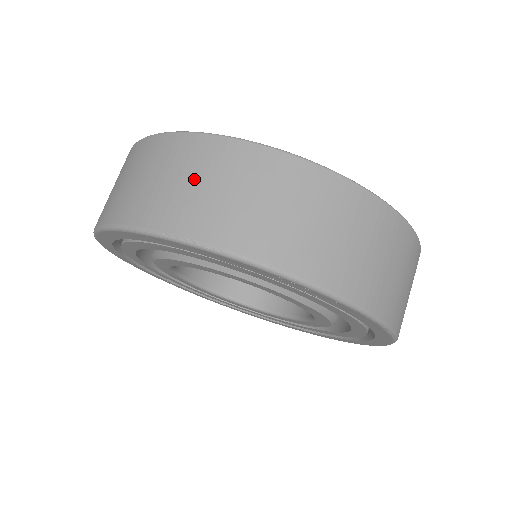
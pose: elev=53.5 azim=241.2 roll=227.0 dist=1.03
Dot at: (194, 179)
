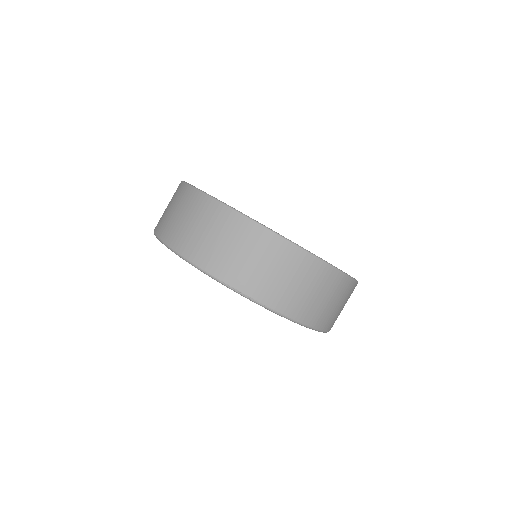
Dot at: (244, 252)
